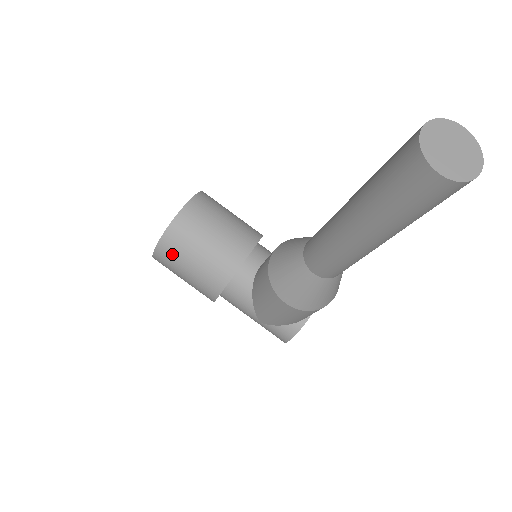
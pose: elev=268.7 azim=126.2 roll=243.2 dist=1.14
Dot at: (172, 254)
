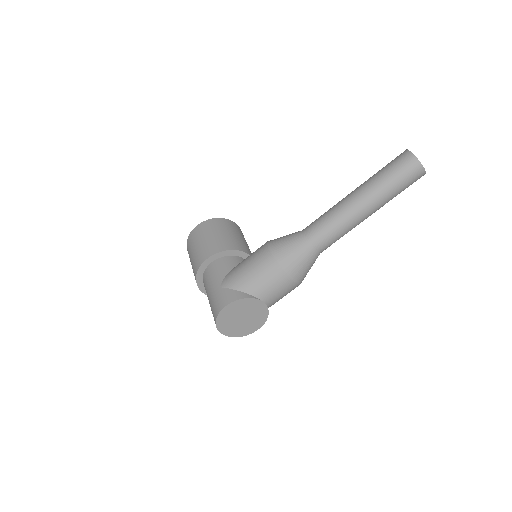
Dot at: (212, 226)
